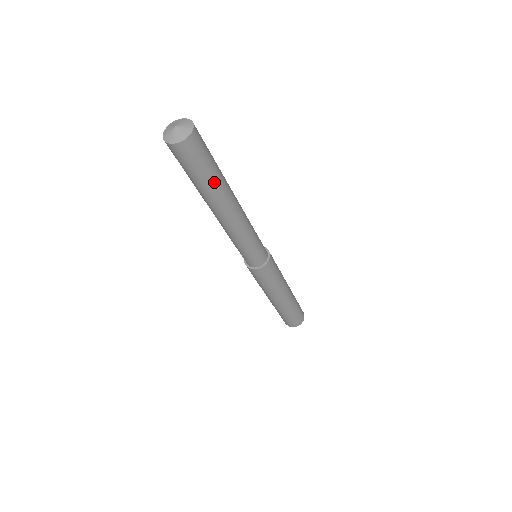
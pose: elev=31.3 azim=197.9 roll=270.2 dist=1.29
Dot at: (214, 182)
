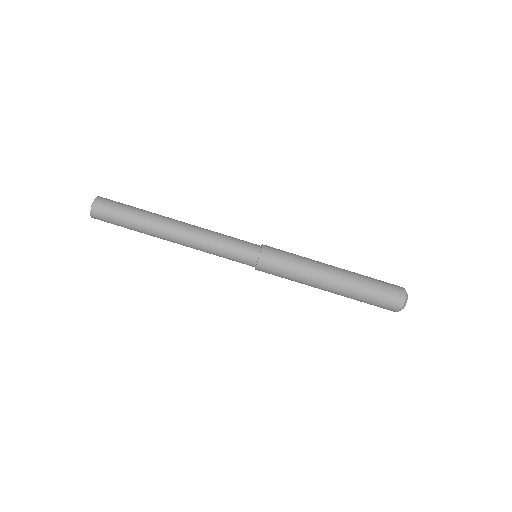
Dot at: (138, 217)
